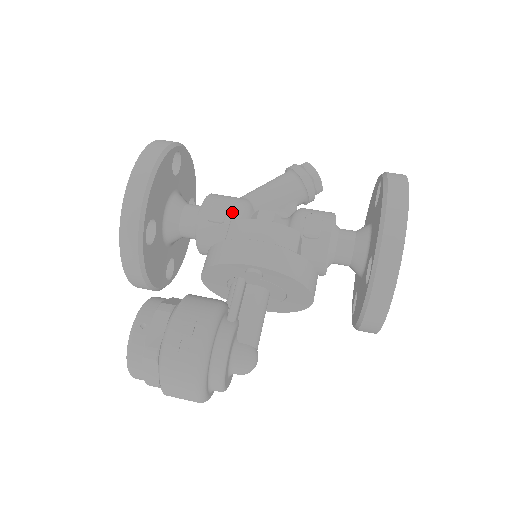
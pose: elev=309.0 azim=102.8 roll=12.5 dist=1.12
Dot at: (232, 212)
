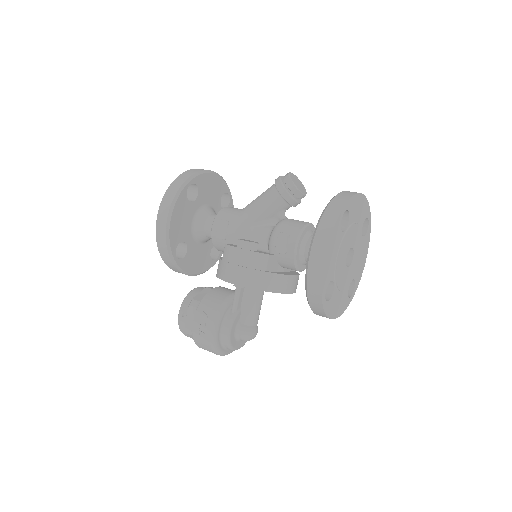
Dot at: (230, 231)
